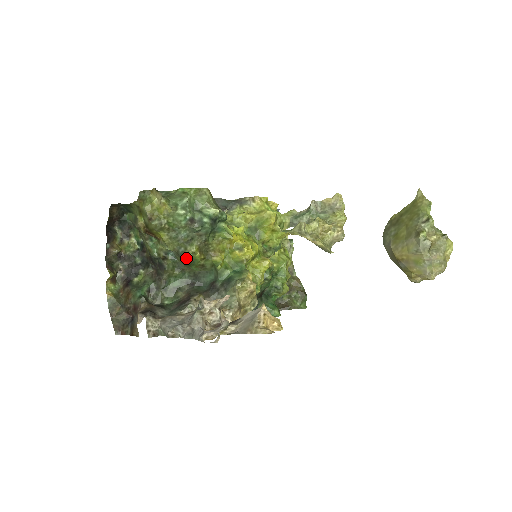
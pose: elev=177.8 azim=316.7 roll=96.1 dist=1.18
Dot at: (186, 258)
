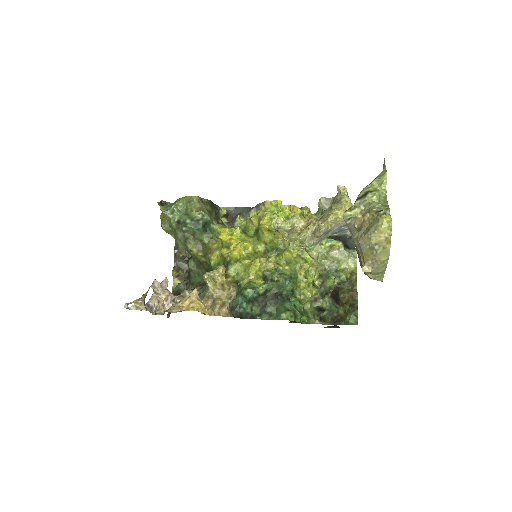
Dot at: (192, 256)
